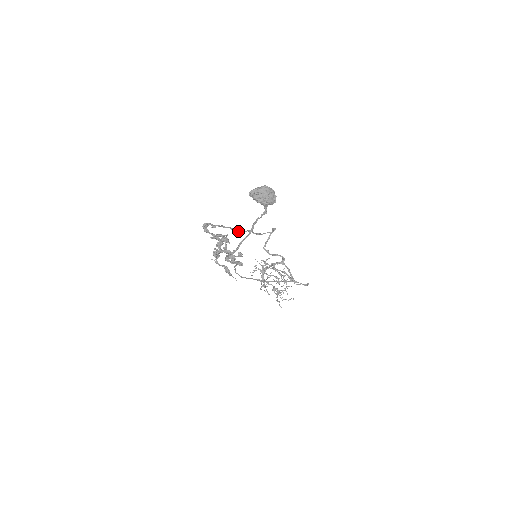
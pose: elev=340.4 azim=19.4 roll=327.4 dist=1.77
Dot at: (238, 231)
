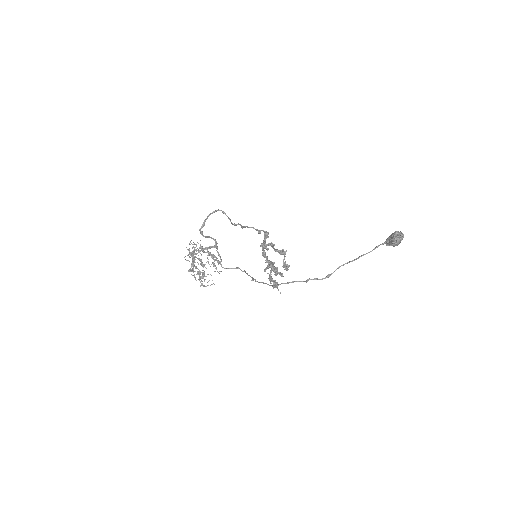
Dot at: occluded
